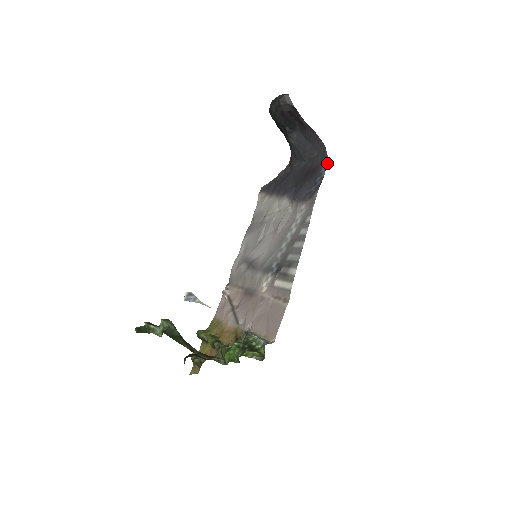
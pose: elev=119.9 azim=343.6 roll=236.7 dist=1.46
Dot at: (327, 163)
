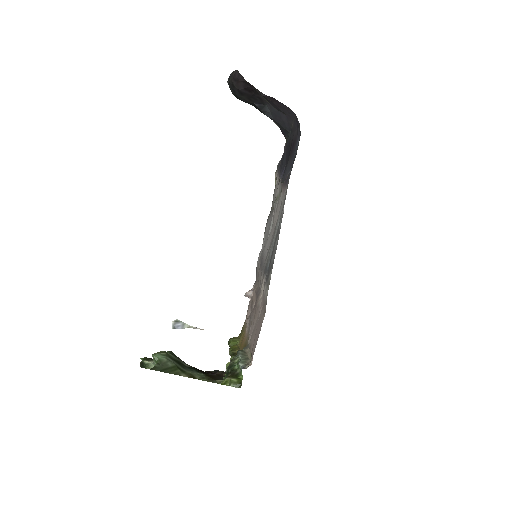
Dot at: (300, 133)
